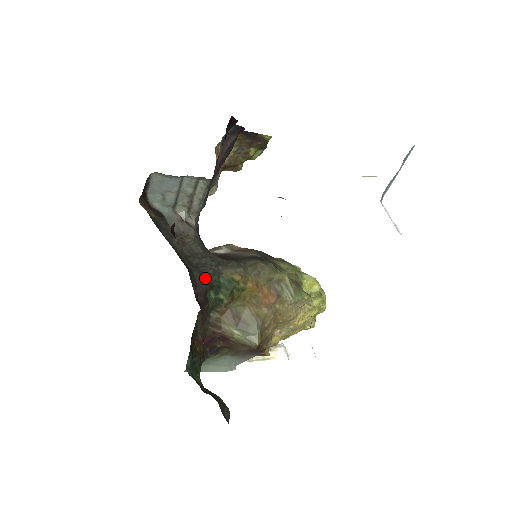
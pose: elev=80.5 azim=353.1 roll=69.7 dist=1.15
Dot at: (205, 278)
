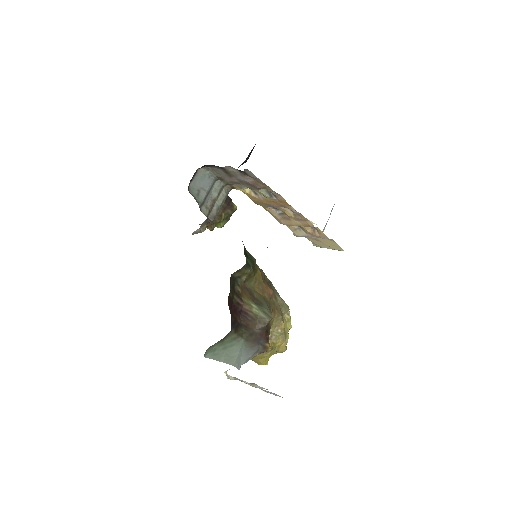
Dot at: occluded
